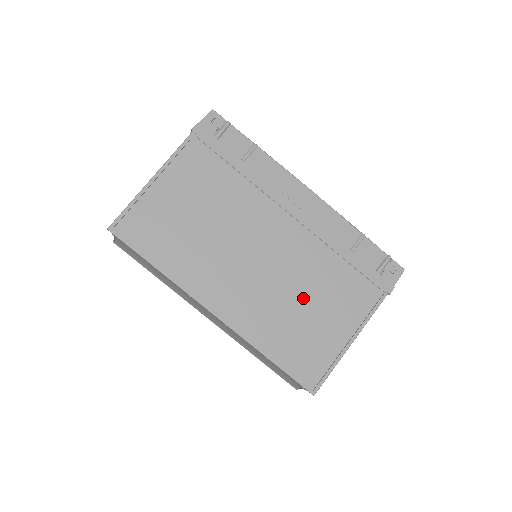
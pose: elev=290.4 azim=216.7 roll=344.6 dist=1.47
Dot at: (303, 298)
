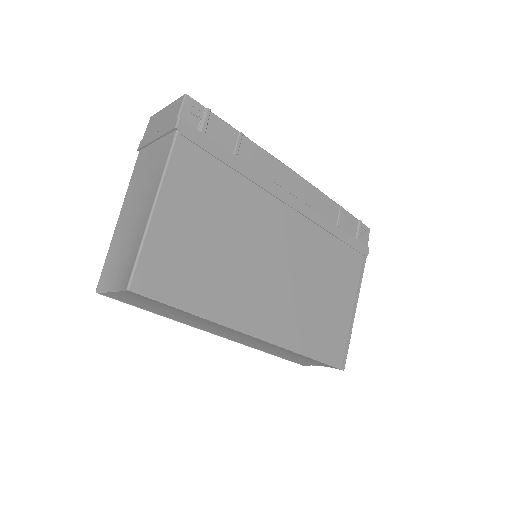
Dot at: (317, 287)
